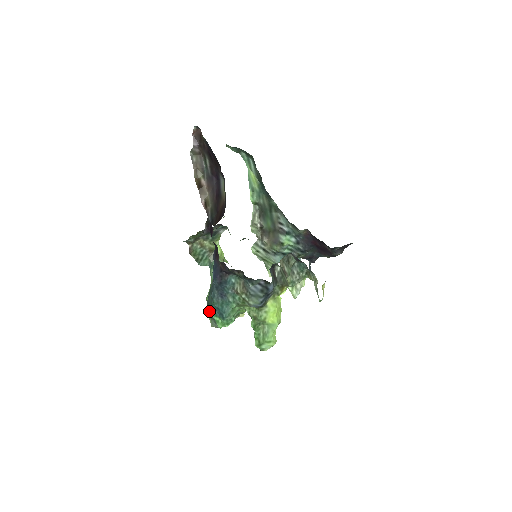
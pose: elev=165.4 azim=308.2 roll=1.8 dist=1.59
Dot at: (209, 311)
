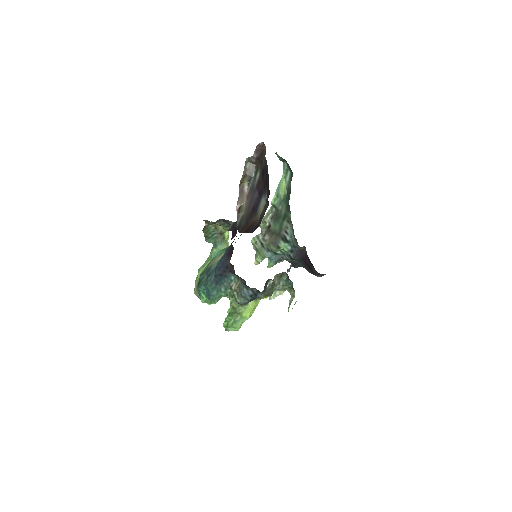
Dot at: (200, 287)
